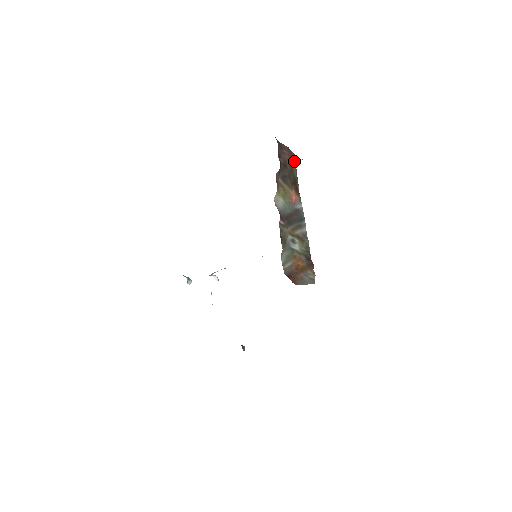
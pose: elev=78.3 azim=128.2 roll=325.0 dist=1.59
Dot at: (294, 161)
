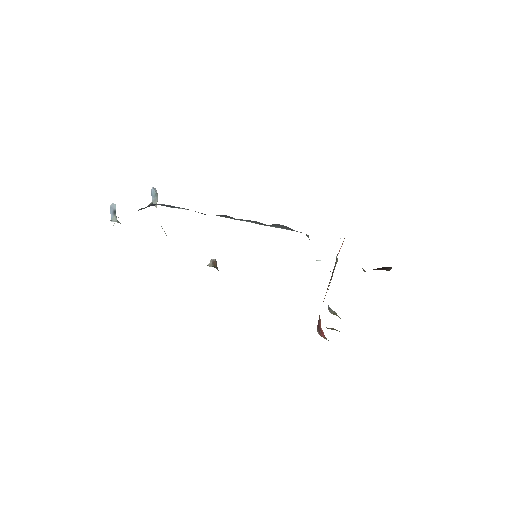
Dot at: occluded
